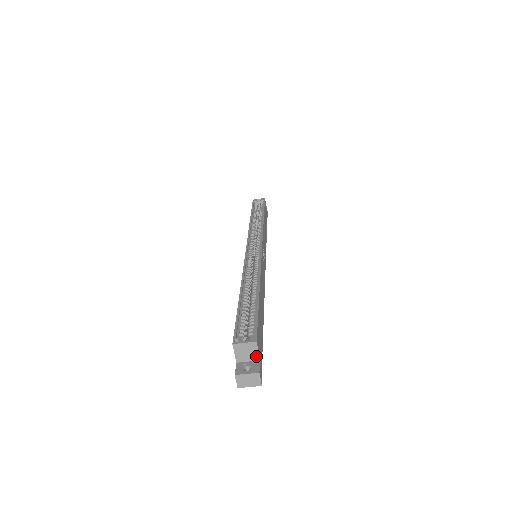
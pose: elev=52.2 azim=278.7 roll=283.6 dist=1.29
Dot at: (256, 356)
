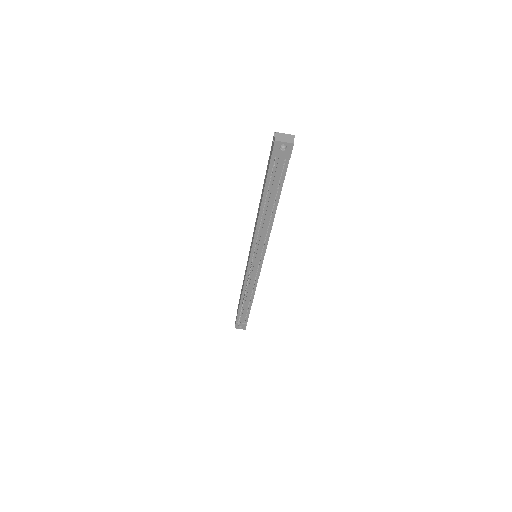
Dot at: occluded
